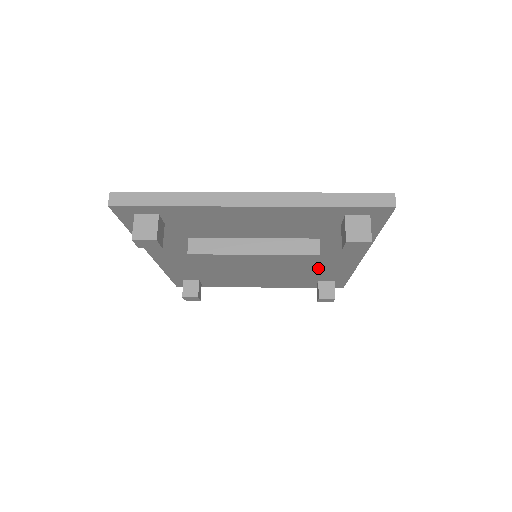
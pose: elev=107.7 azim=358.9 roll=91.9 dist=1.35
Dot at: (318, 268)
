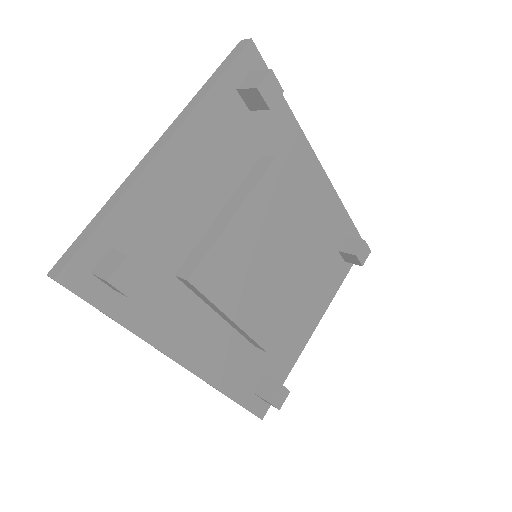
Dot at: occluded
